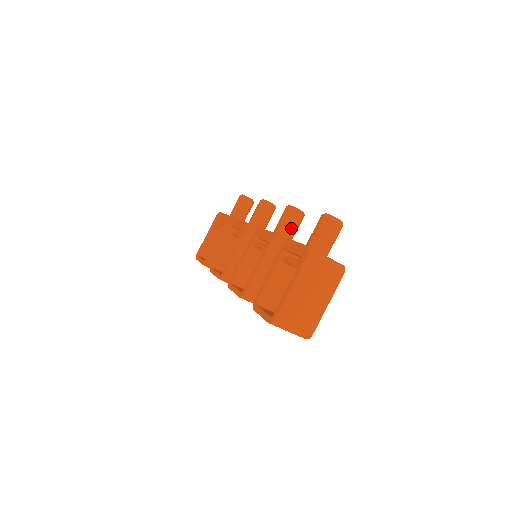
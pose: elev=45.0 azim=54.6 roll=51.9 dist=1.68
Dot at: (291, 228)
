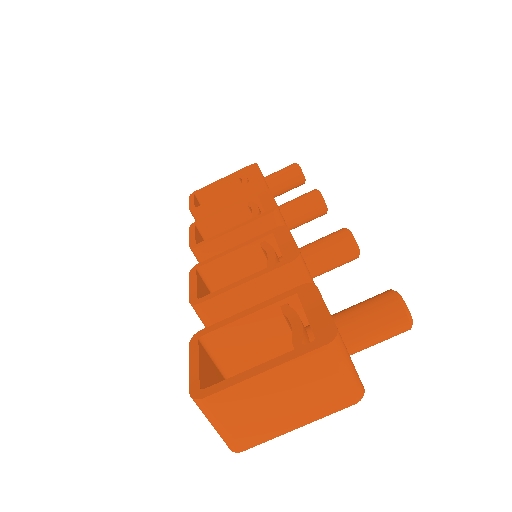
Dot at: (328, 262)
